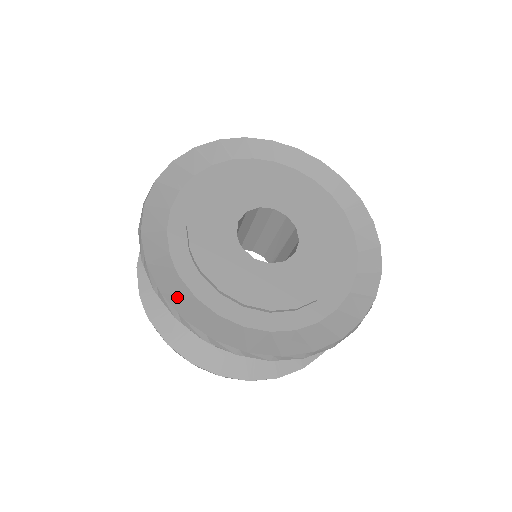
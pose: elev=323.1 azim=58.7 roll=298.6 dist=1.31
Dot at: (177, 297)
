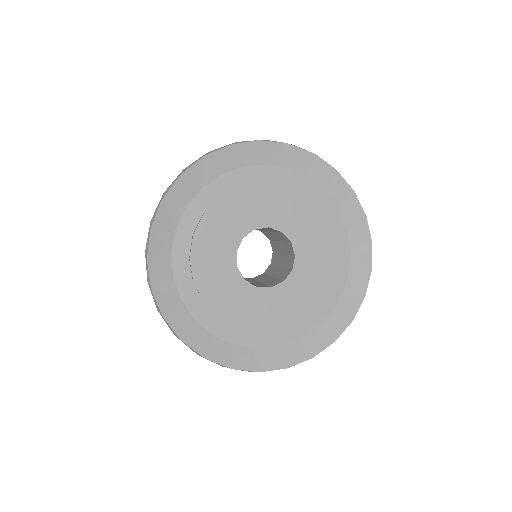
Dot at: (243, 361)
